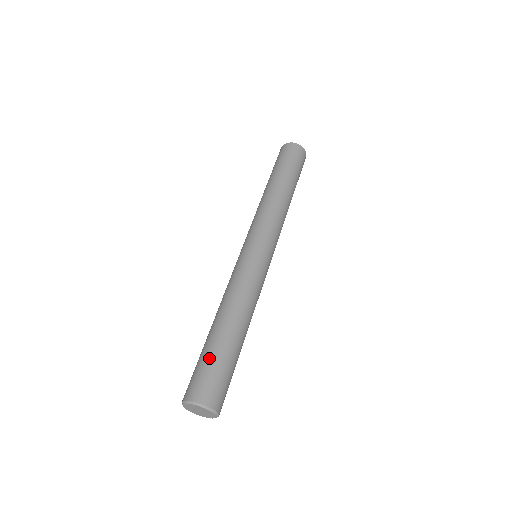
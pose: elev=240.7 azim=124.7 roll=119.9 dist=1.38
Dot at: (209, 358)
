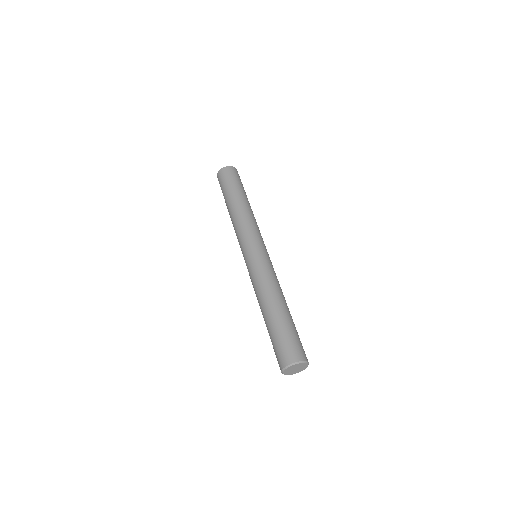
Dot at: (293, 331)
